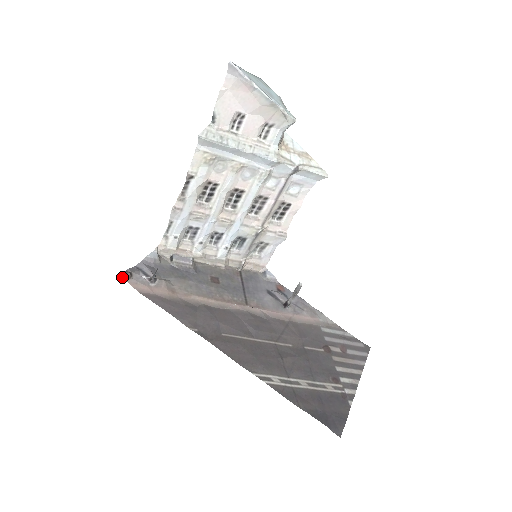
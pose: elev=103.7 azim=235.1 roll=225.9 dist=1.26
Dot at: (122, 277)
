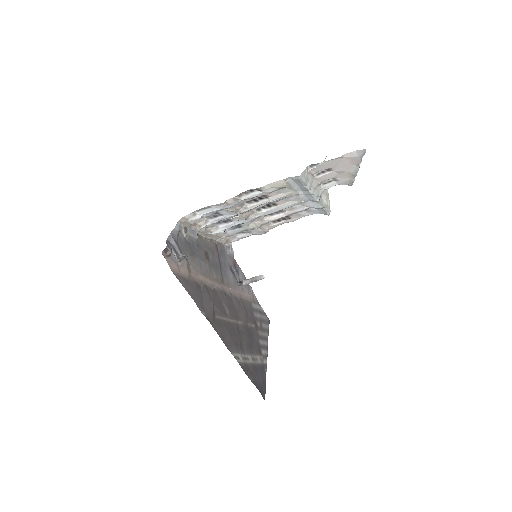
Dot at: (163, 255)
